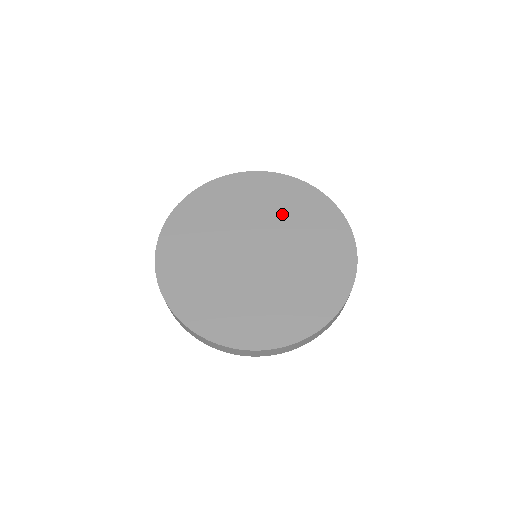
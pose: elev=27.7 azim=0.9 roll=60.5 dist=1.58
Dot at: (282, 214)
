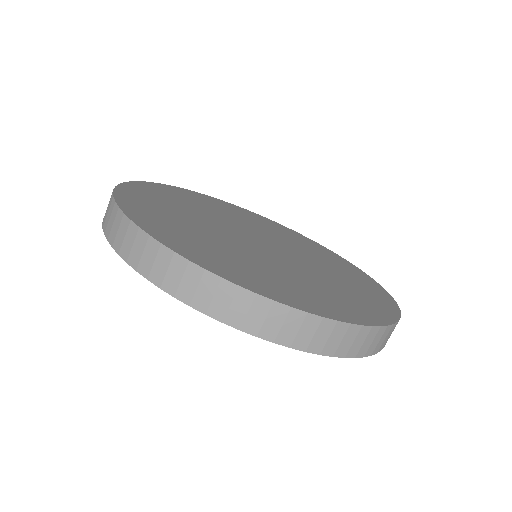
Dot at: (281, 235)
